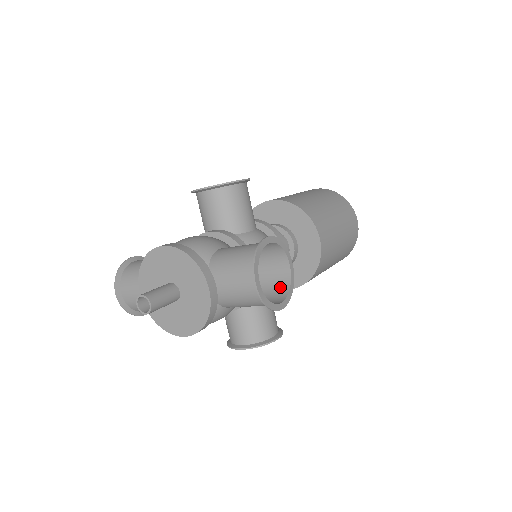
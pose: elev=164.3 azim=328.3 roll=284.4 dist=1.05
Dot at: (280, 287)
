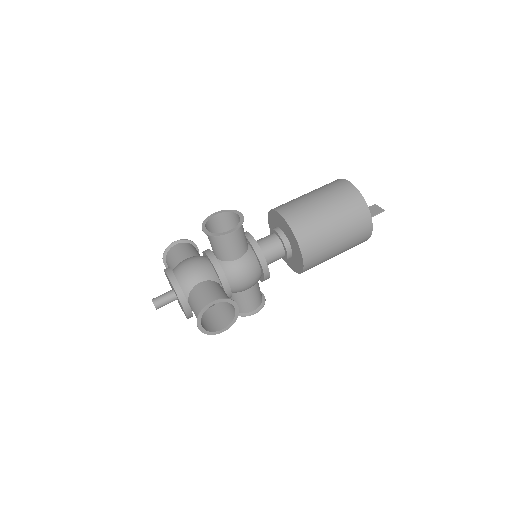
Dot at: (230, 315)
